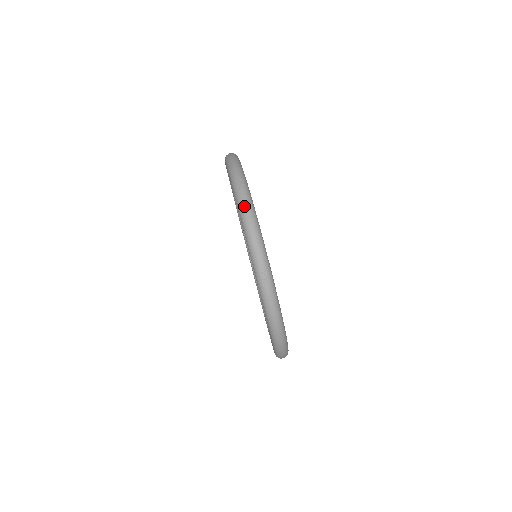
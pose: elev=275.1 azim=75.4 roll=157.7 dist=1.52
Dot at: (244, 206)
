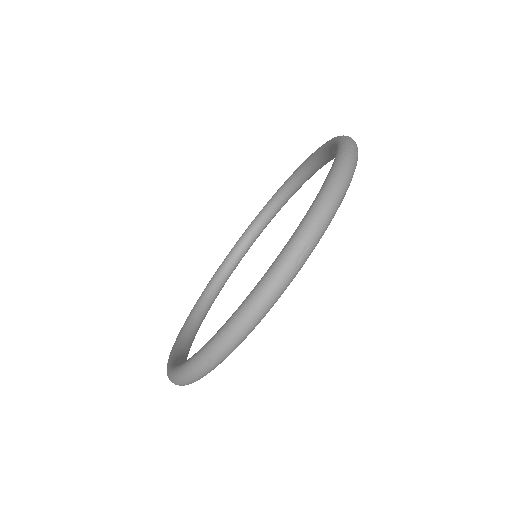
Dot at: (346, 167)
